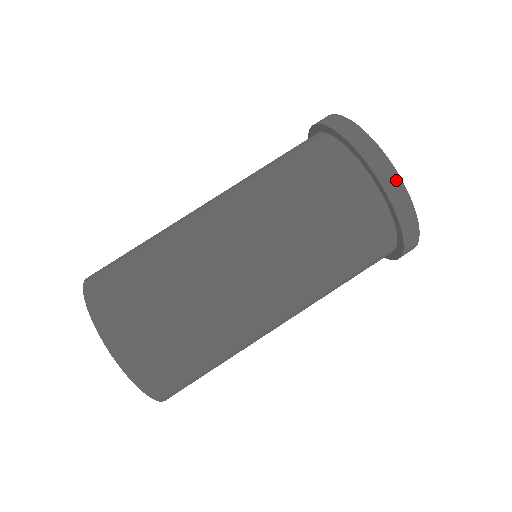
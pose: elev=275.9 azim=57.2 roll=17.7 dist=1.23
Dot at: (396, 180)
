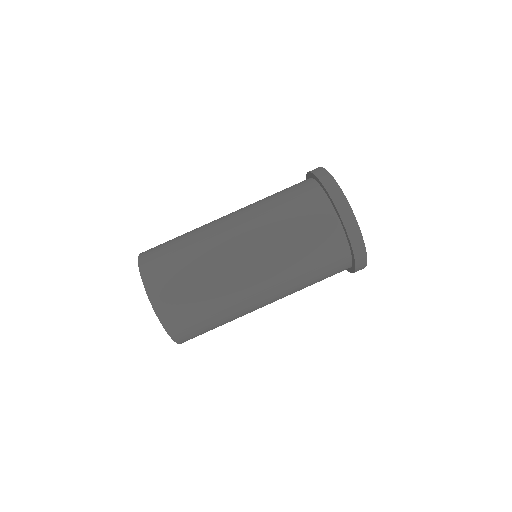
Dot at: (361, 242)
